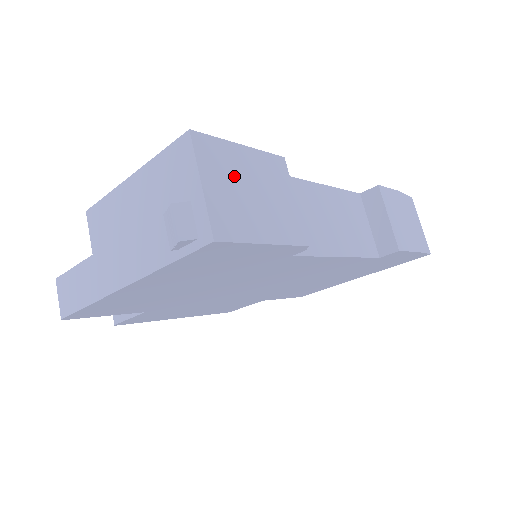
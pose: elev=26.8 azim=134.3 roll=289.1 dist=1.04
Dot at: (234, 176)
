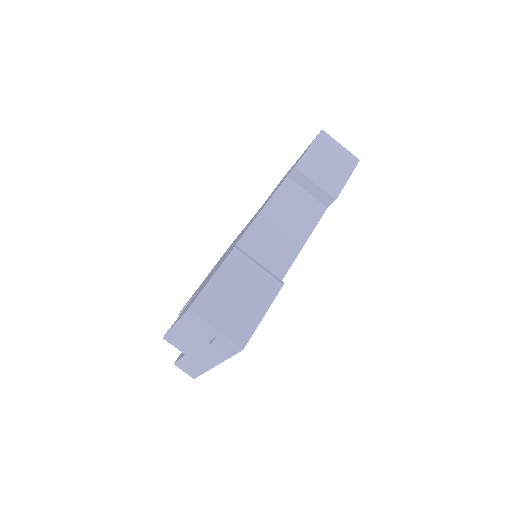
Dot at: (224, 302)
